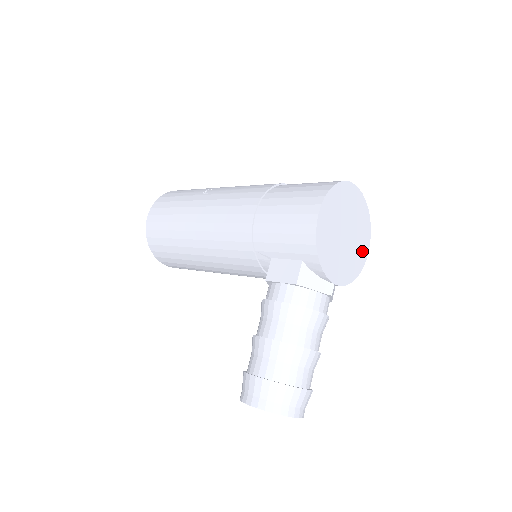
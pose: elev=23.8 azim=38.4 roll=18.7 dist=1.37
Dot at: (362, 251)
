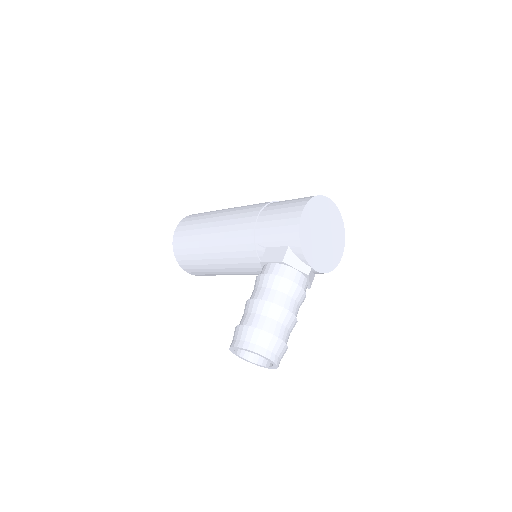
Dot at: (337, 253)
